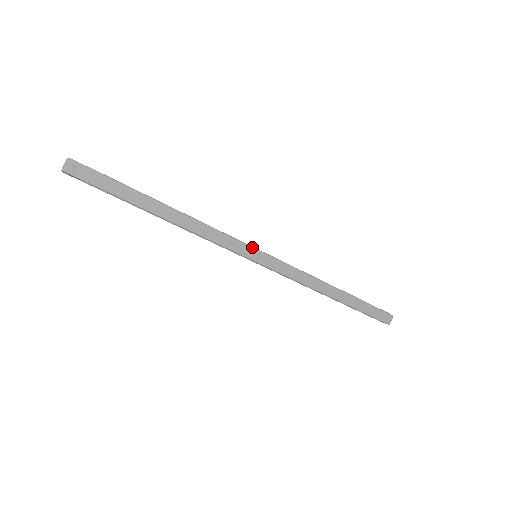
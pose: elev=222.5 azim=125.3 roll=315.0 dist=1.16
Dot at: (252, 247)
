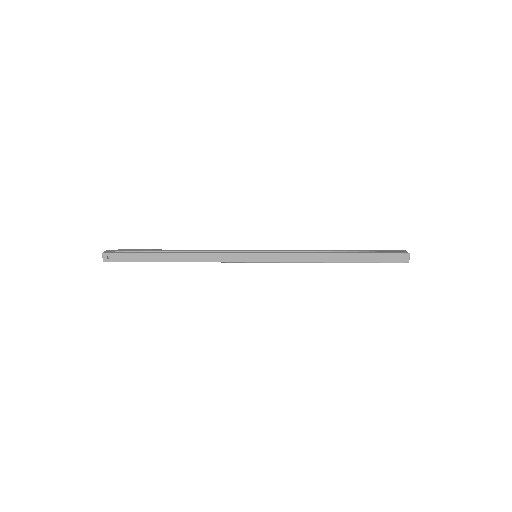
Dot at: (246, 253)
